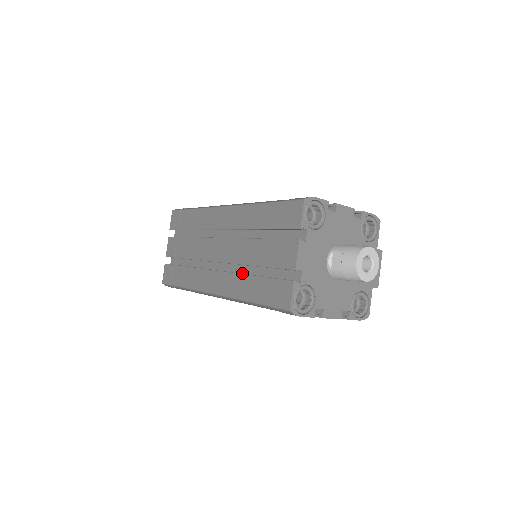
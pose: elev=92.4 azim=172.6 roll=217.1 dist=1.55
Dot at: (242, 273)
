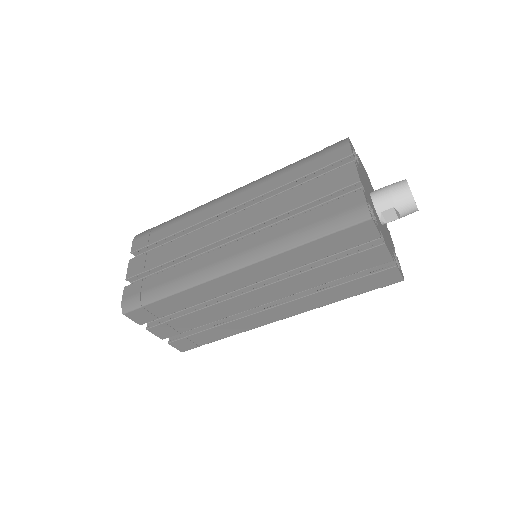
Dot at: (305, 290)
